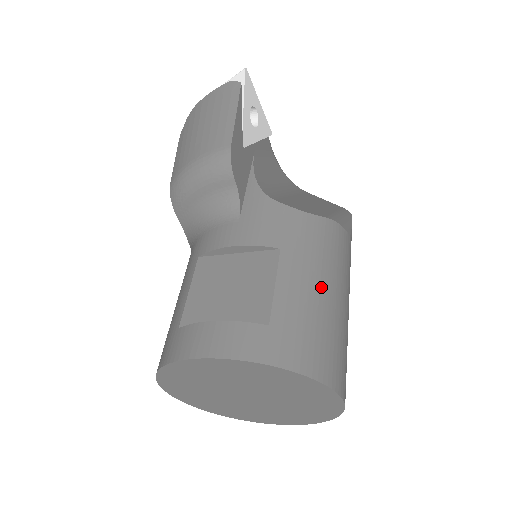
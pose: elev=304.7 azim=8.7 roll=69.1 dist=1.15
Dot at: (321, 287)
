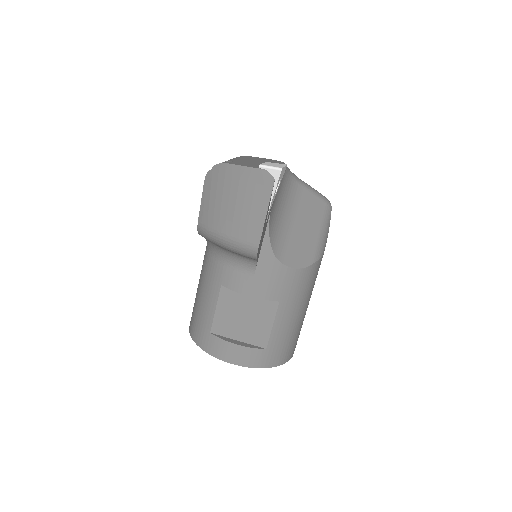
Dot at: (298, 314)
